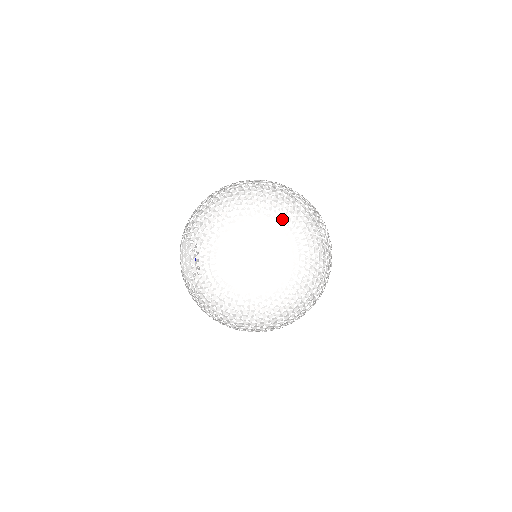
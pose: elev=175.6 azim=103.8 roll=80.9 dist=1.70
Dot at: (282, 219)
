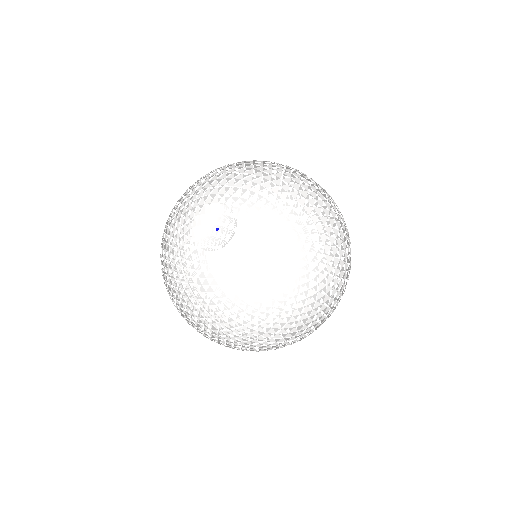
Dot at: (224, 248)
